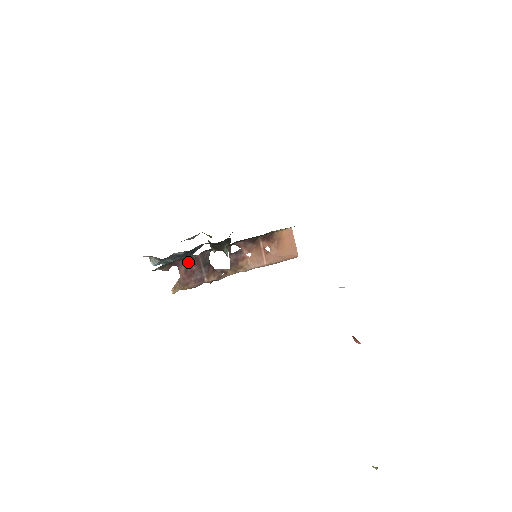
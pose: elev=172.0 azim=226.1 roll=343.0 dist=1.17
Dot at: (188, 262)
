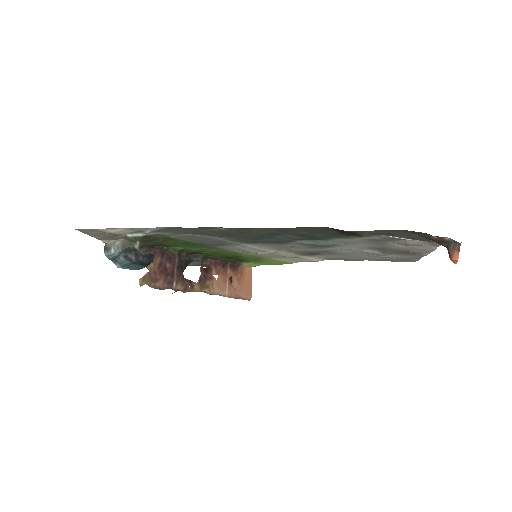
Dot at: (165, 256)
